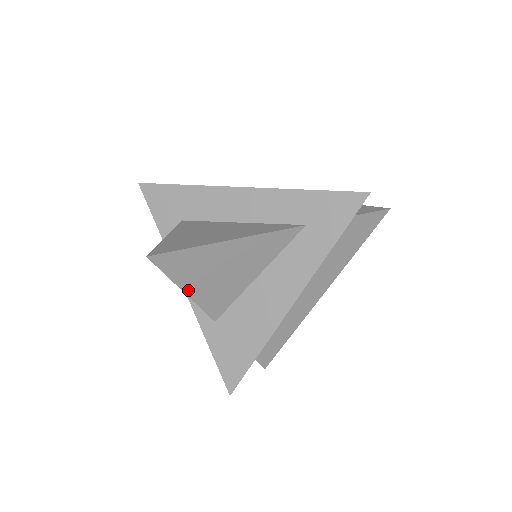
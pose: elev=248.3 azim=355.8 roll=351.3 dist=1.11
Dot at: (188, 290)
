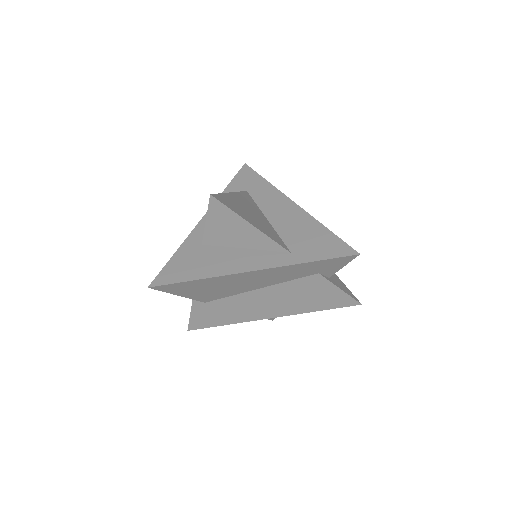
Dot at: (252, 224)
